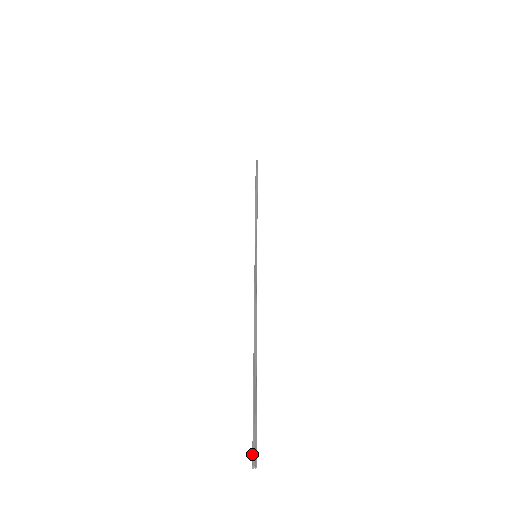
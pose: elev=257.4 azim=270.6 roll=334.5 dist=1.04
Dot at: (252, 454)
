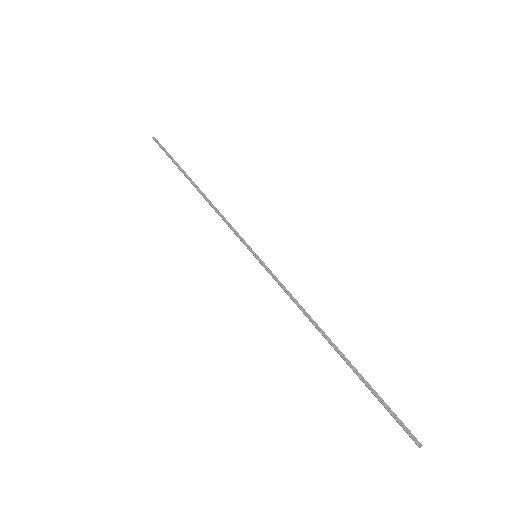
Dot at: (412, 439)
